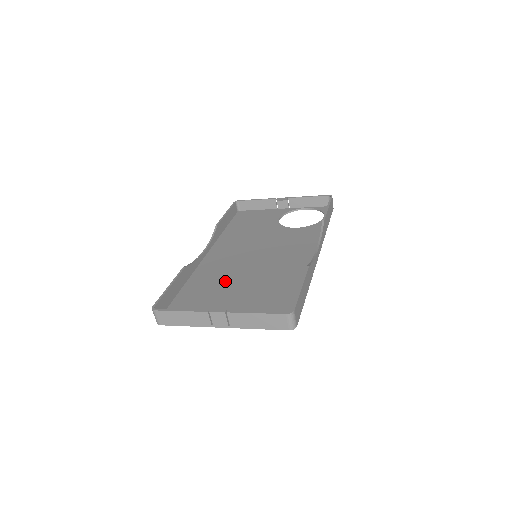
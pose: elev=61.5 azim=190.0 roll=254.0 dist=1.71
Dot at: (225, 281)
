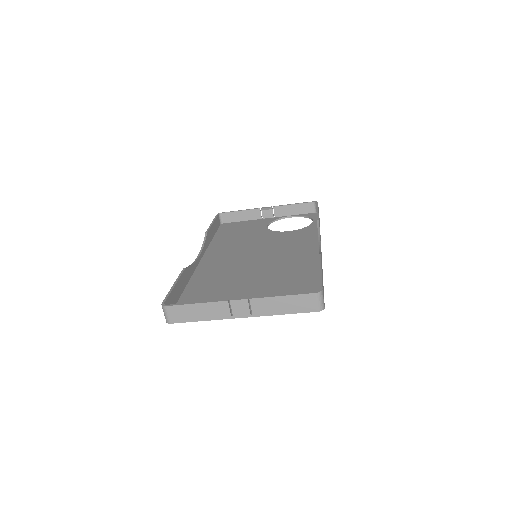
Dot at: (231, 279)
